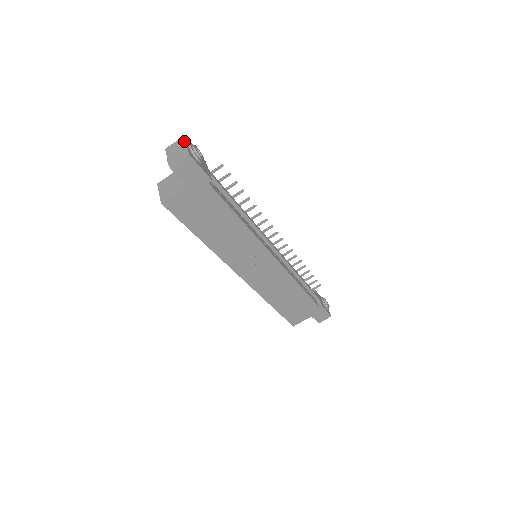
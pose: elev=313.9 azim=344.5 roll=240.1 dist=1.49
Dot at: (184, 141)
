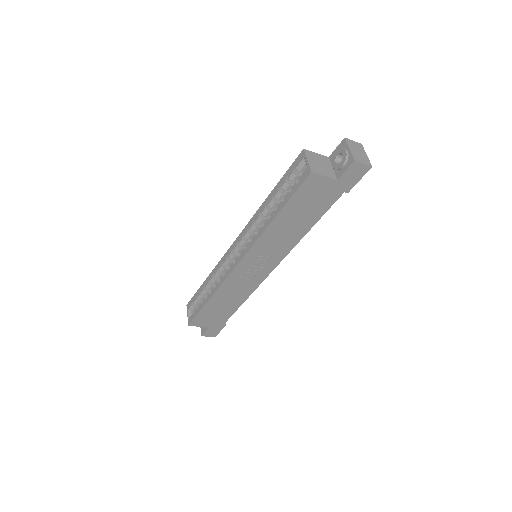
Dot at: occluded
